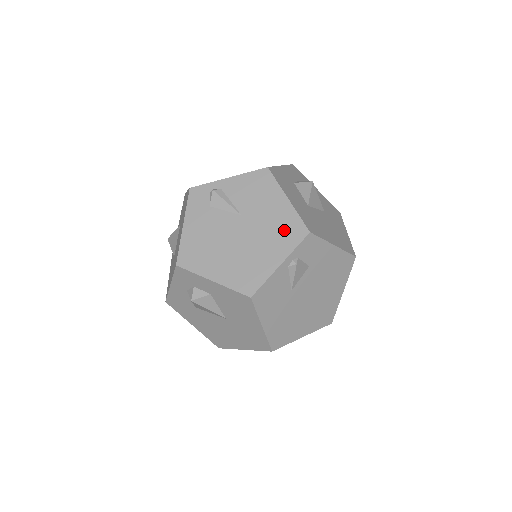
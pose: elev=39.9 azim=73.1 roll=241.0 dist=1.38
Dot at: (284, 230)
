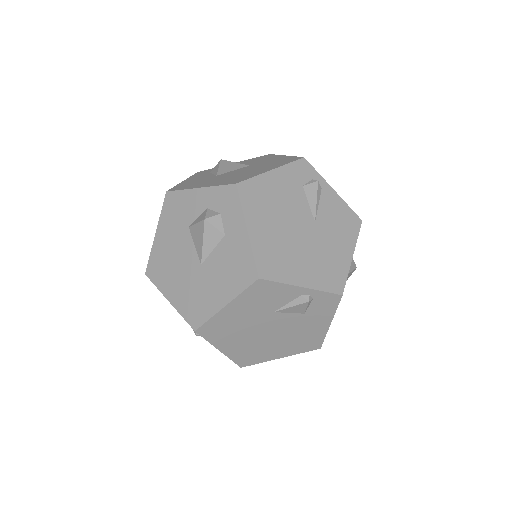
Dot at: (329, 270)
